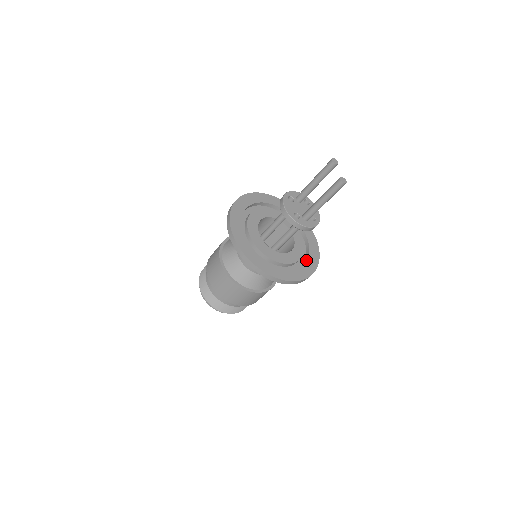
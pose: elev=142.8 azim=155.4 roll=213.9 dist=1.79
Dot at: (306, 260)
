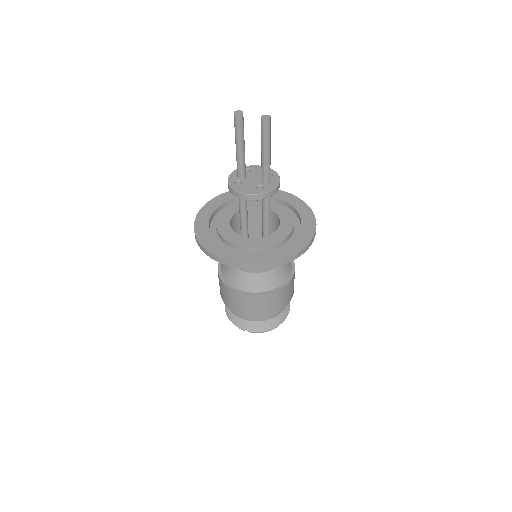
Dot at: (295, 210)
